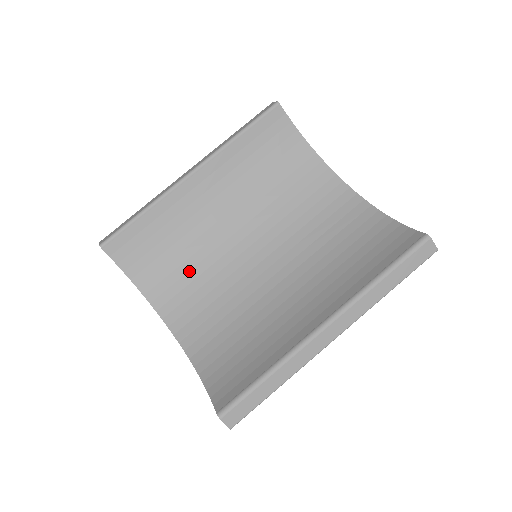
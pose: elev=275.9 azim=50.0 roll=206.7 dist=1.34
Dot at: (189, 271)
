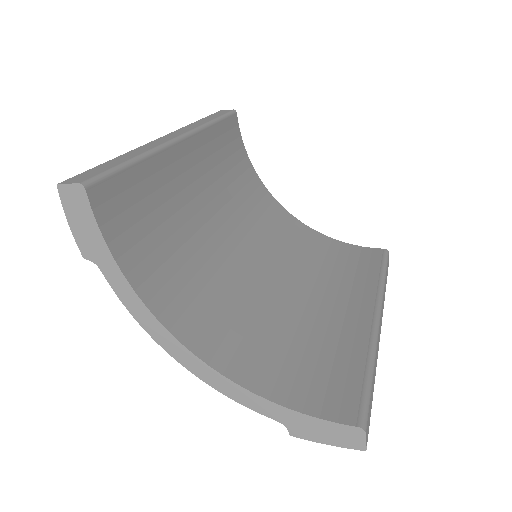
Dot at: (184, 264)
